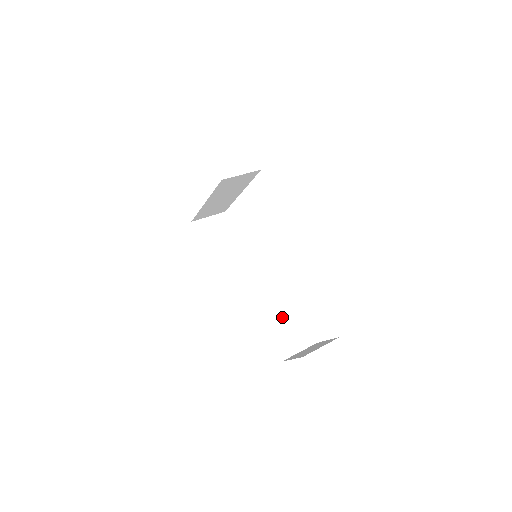
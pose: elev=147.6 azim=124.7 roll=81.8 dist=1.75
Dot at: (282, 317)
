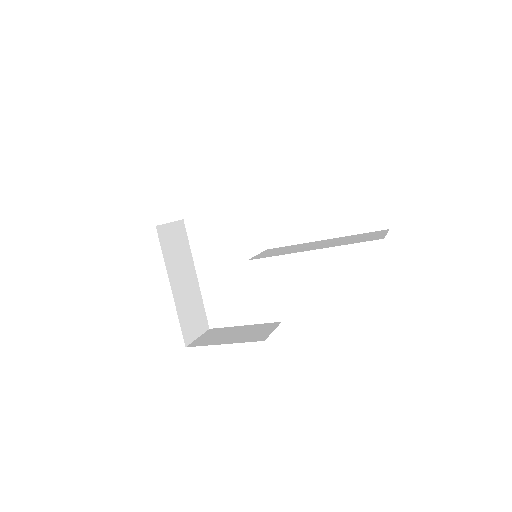
Dot at: occluded
